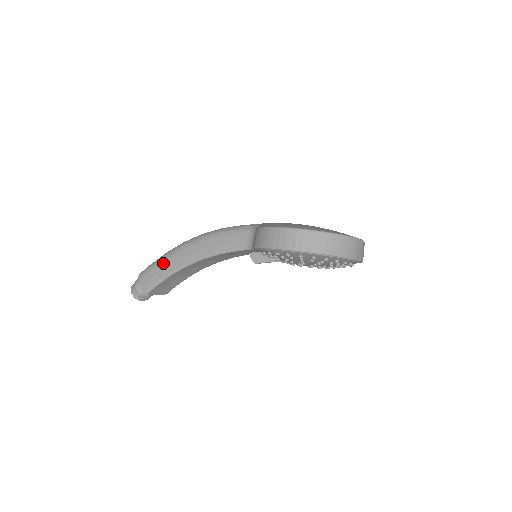
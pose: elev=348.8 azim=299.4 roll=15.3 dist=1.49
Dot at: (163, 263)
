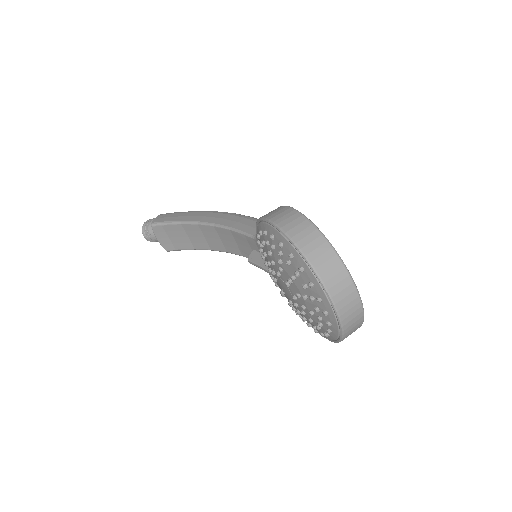
Dot at: (187, 213)
